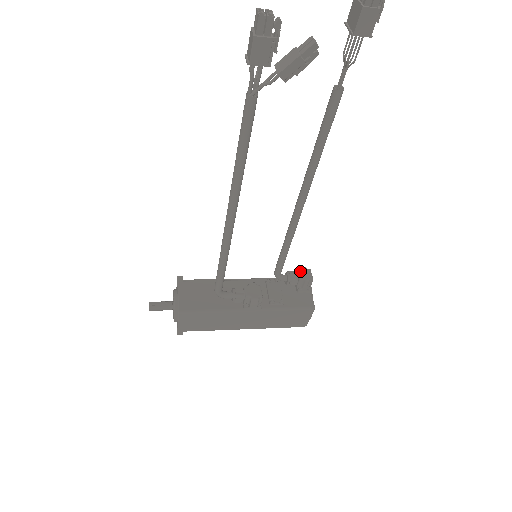
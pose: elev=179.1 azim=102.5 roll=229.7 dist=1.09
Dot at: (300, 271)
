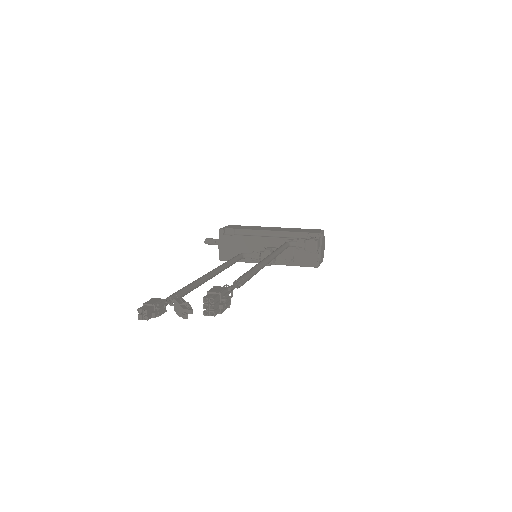
Dot at: (307, 243)
